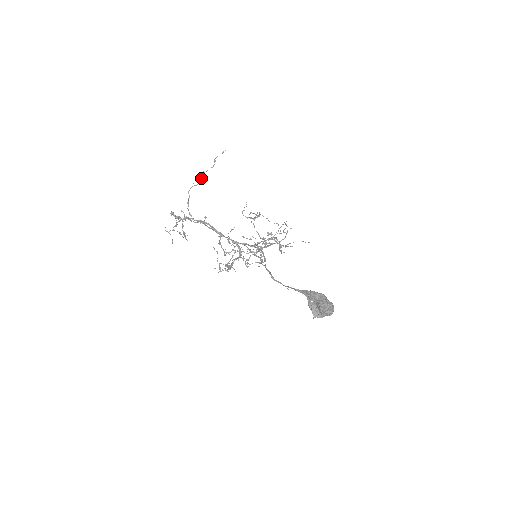
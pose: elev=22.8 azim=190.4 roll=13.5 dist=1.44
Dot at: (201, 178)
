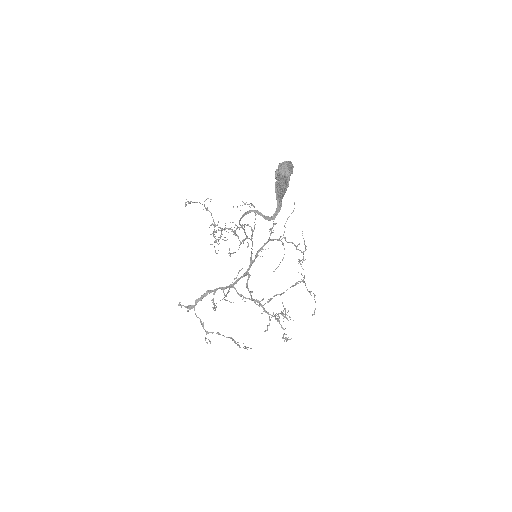
Dot at: (226, 294)
